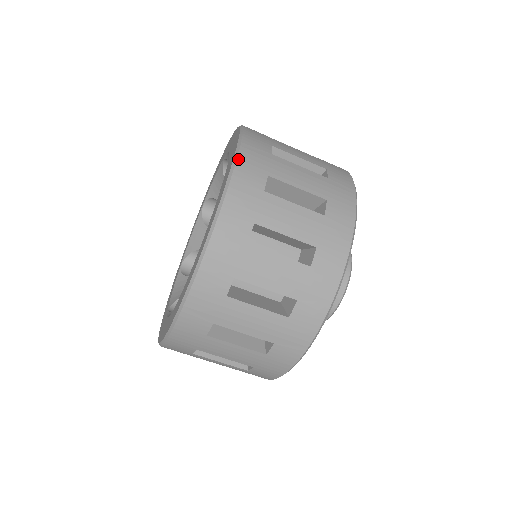
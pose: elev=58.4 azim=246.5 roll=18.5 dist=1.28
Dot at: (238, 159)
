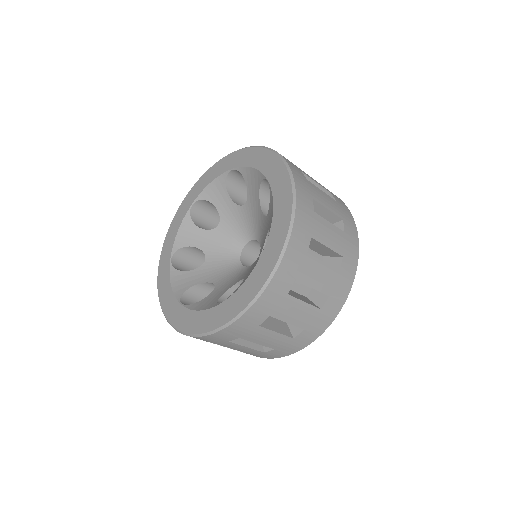
Dot at: (295, 183)
